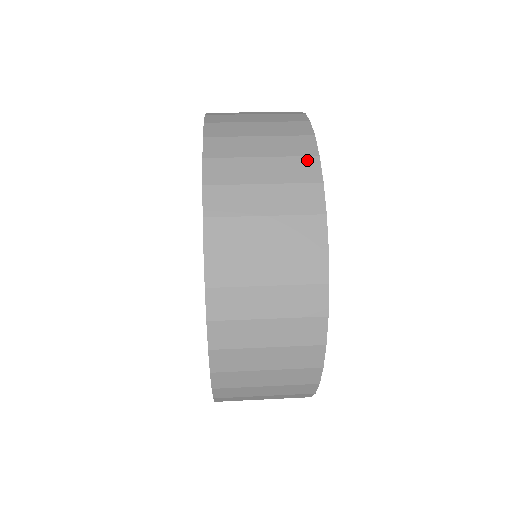
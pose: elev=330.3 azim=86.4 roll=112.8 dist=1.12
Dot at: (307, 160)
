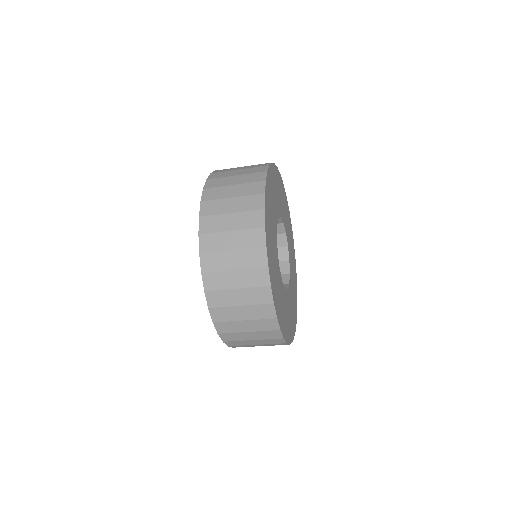
Dot at: occluded
